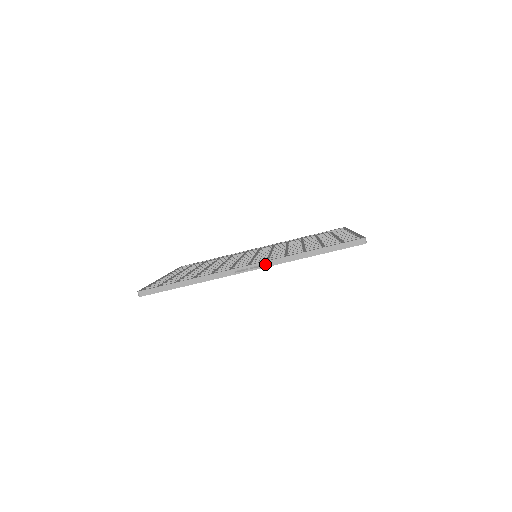
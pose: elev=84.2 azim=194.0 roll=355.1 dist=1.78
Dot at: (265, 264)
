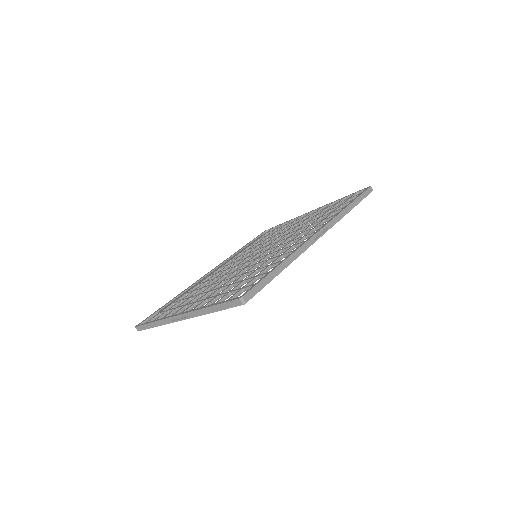
Dot at: (329, 226)
